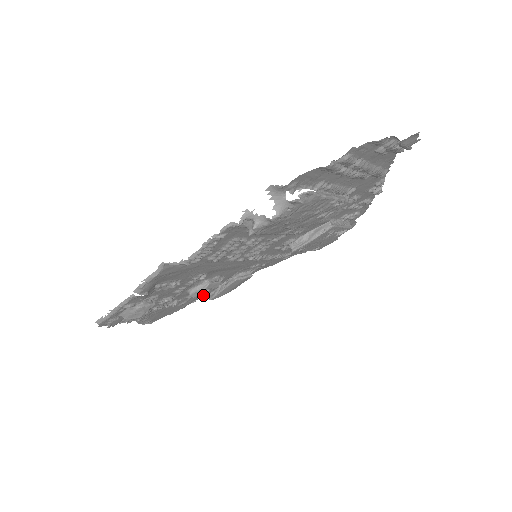
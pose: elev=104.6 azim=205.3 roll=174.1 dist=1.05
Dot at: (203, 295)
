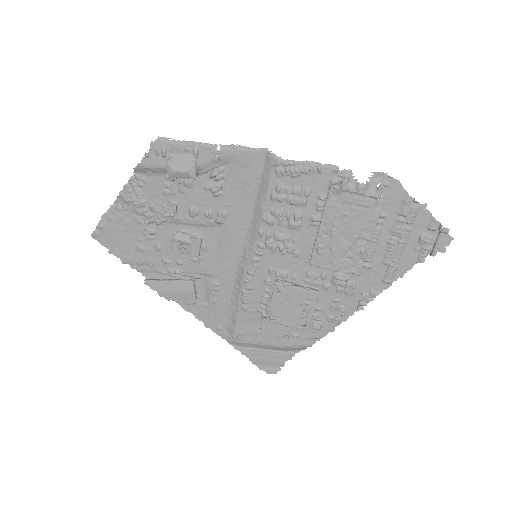
Dot at: (149, 270)
